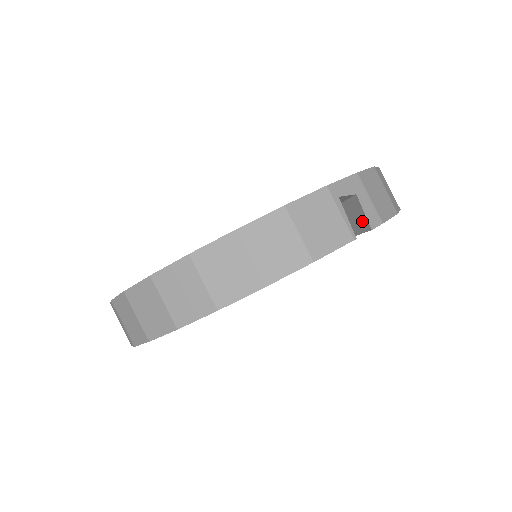
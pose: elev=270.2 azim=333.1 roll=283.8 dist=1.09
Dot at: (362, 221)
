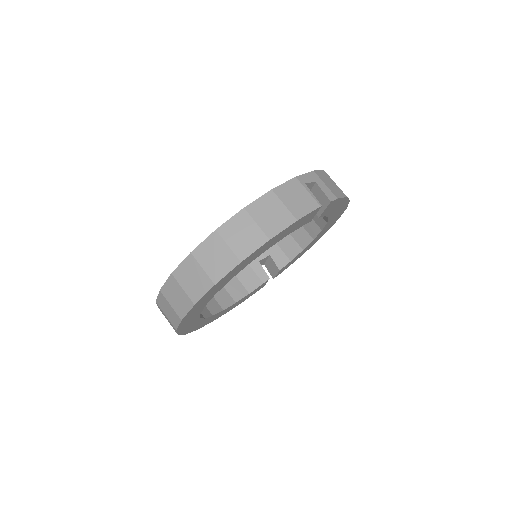
Dot at: (324, 199)
